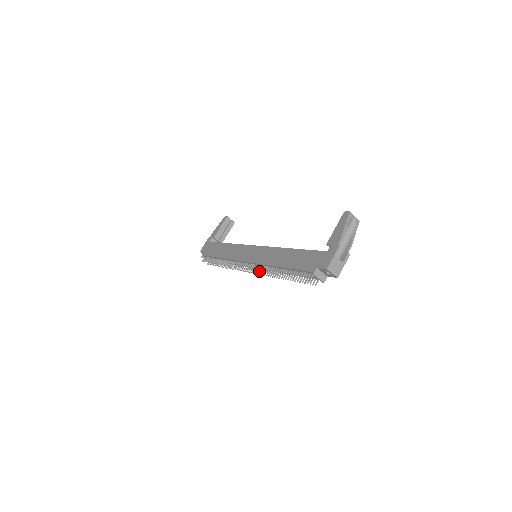
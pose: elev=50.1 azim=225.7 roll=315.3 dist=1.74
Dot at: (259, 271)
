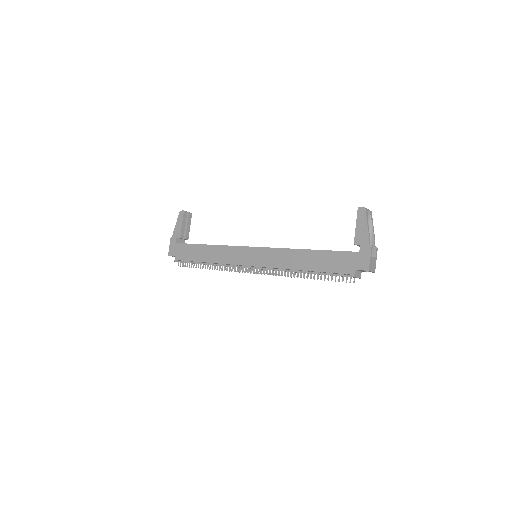
Dot at: occluded
